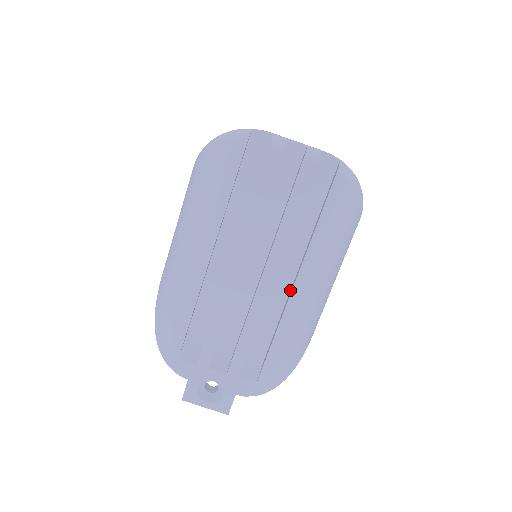
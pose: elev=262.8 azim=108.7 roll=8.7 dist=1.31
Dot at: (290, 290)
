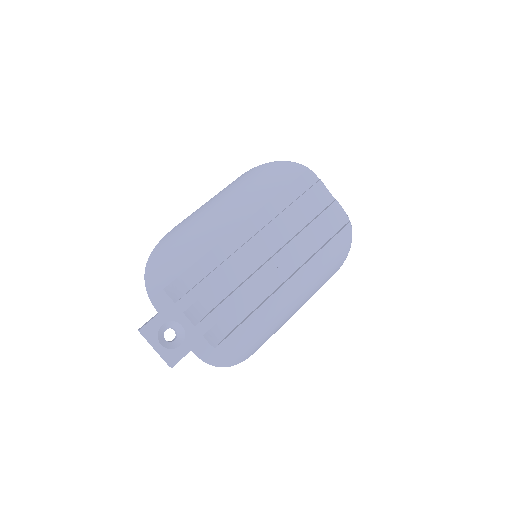
Dot at: (278, 287)
